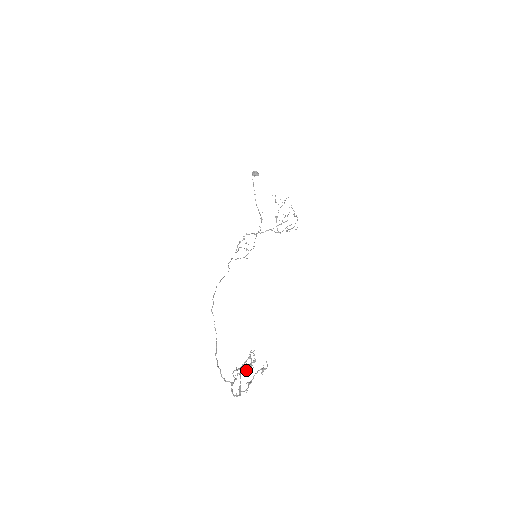
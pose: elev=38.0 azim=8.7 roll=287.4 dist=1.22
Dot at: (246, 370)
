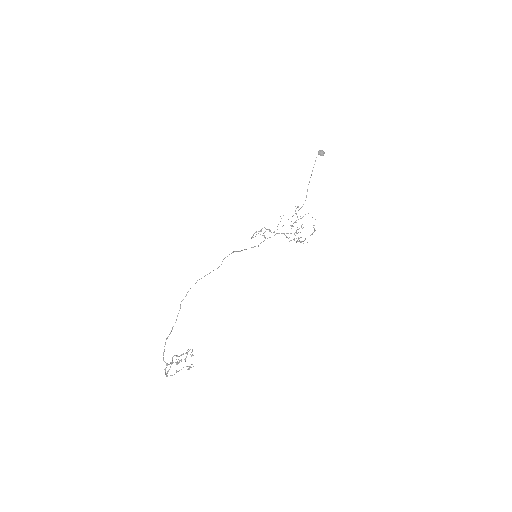
Dot at: (176, 363)
